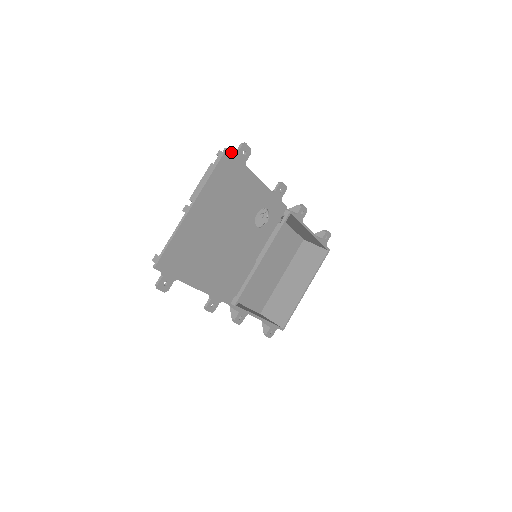
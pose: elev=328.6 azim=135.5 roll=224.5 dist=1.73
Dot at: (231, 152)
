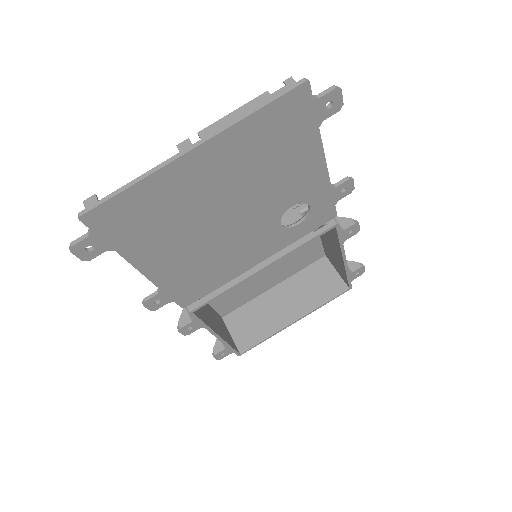
Dot at: (310, 91)
